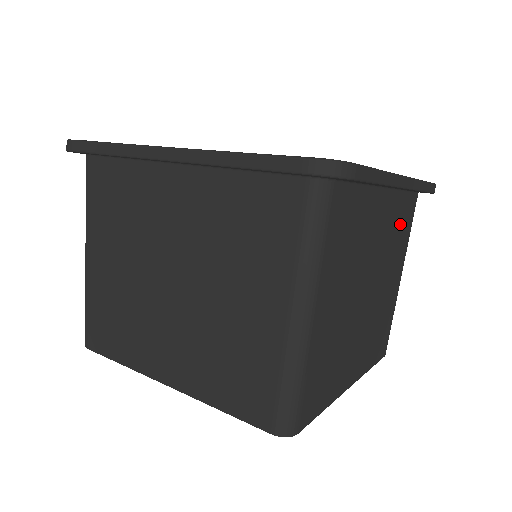
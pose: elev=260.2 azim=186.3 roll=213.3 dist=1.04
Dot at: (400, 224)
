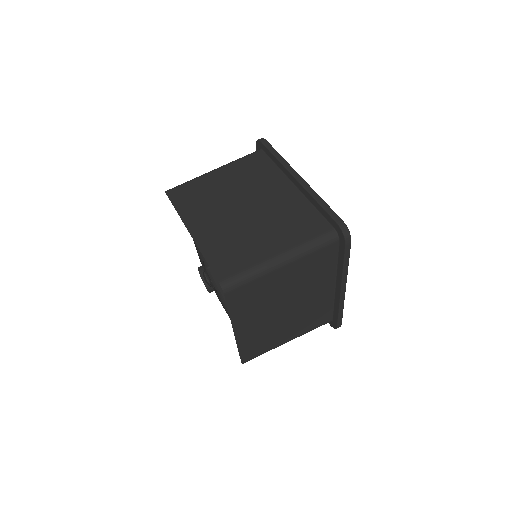
Dot at: (317, 314)
